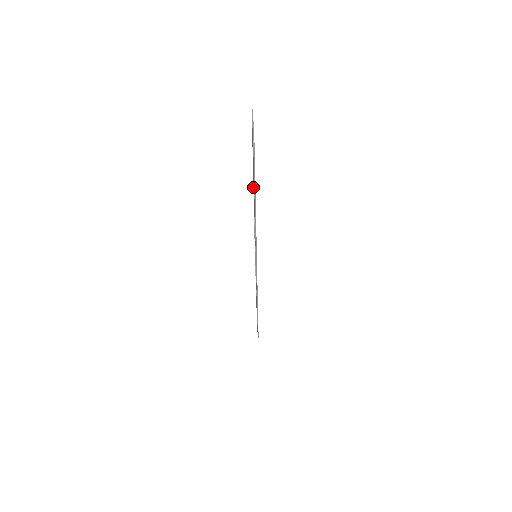
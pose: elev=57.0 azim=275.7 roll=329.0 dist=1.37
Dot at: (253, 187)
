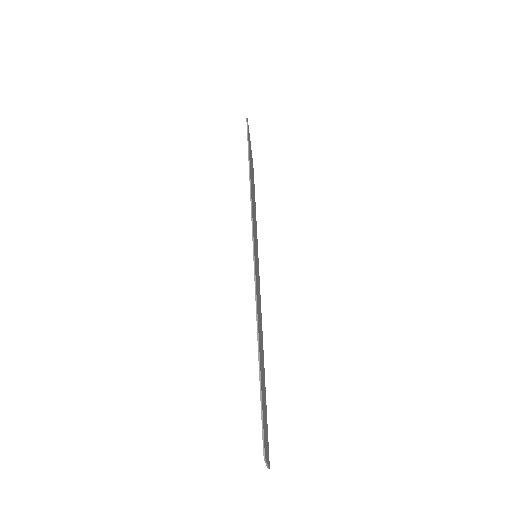
Dot at: occluded
